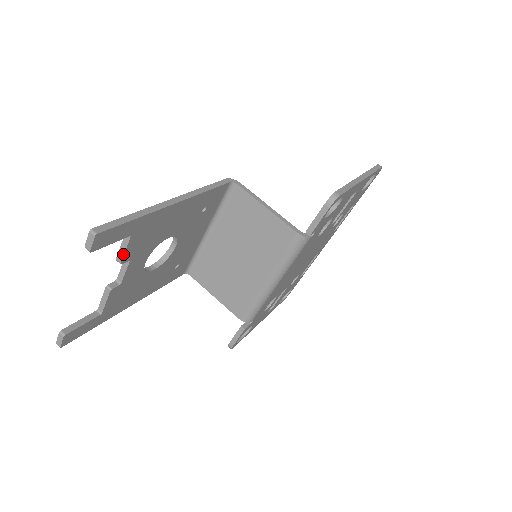
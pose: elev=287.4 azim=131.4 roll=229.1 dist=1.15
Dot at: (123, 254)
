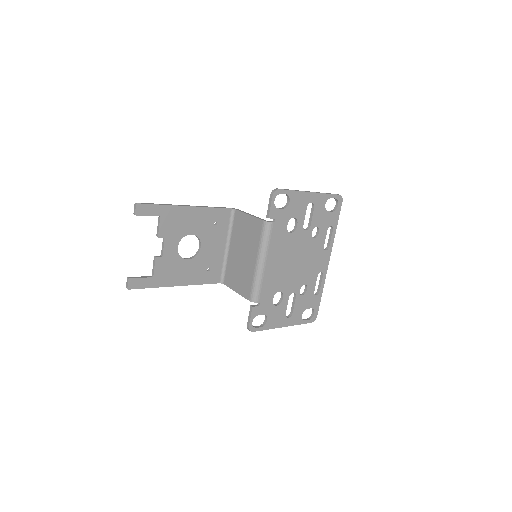
Dot at: (158, 230)
